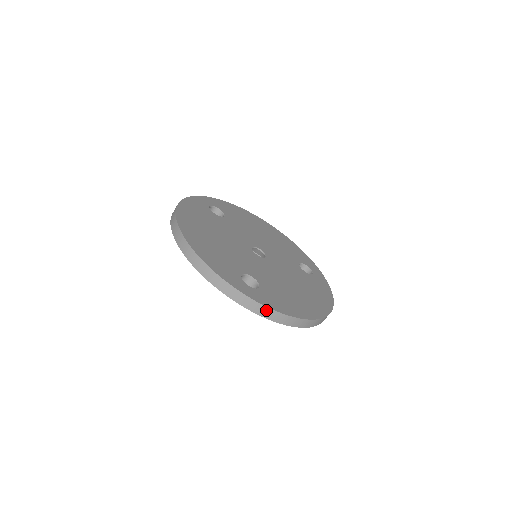
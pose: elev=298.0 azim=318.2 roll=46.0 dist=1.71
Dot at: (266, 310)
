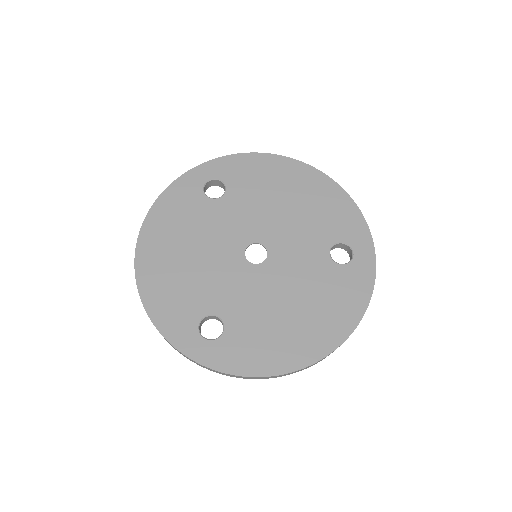
Dot at: (220, 372)
